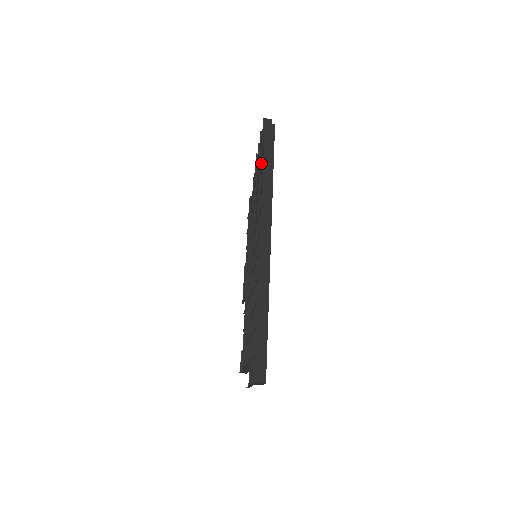
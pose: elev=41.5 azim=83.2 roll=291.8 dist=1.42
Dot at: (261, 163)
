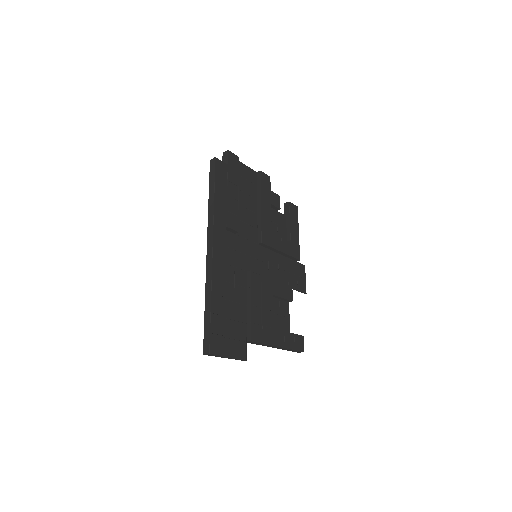
Dot at: occluded
